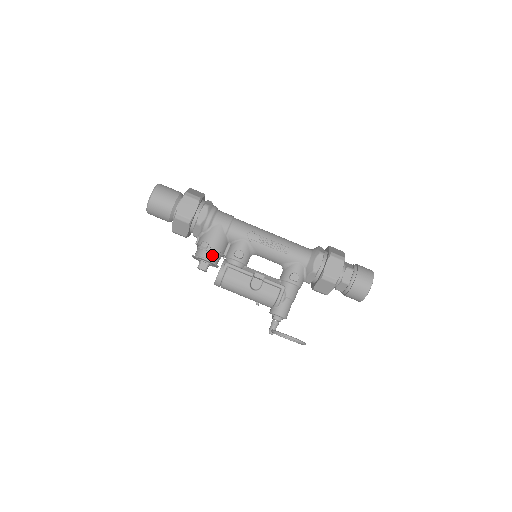
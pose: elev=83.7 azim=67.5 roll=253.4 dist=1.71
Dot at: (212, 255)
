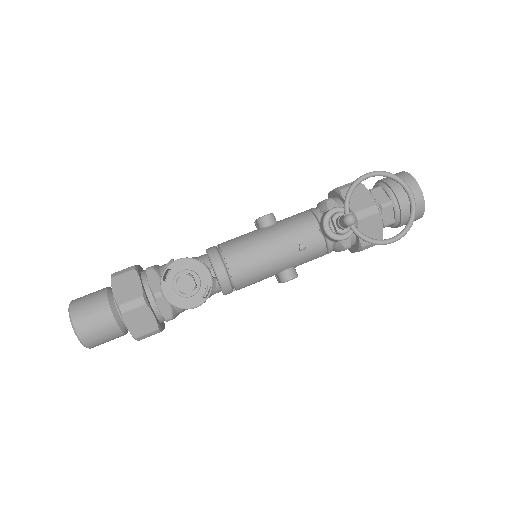
Dot at: occluded
